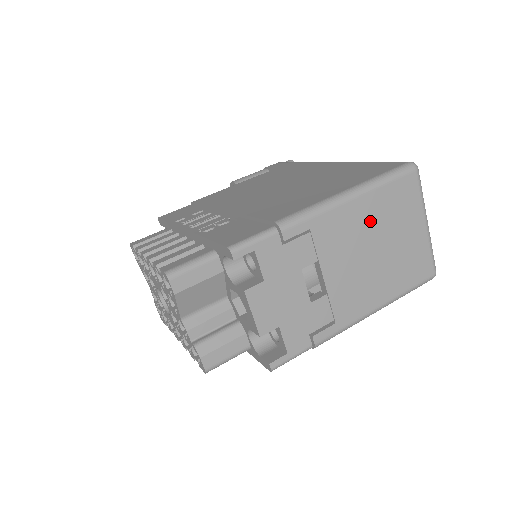
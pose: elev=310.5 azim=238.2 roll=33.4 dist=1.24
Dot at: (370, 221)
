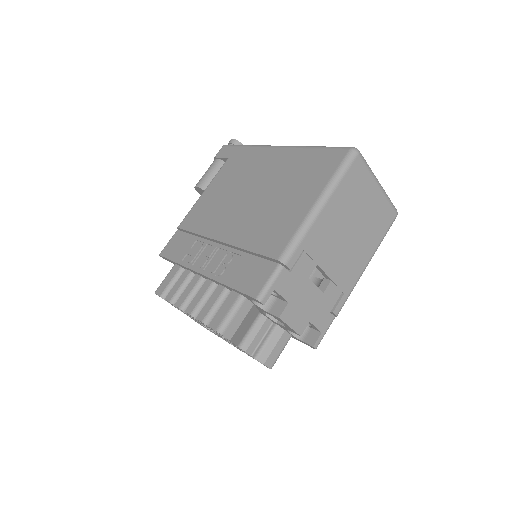
Dot at: (340, 214)
